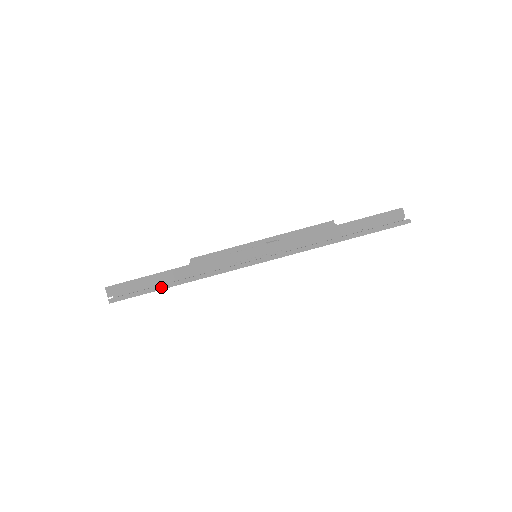
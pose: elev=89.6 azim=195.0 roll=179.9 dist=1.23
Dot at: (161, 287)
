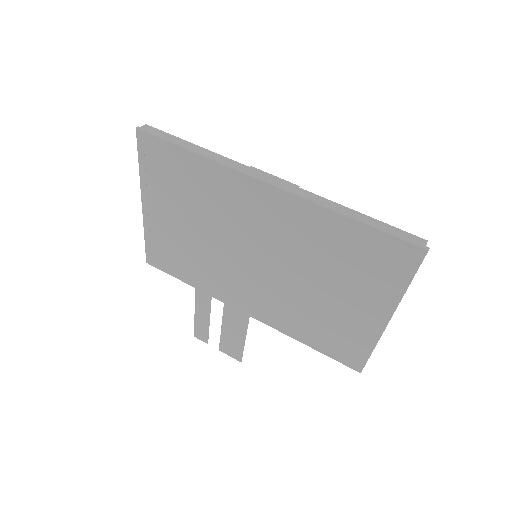
Dot at: (181, 145)
